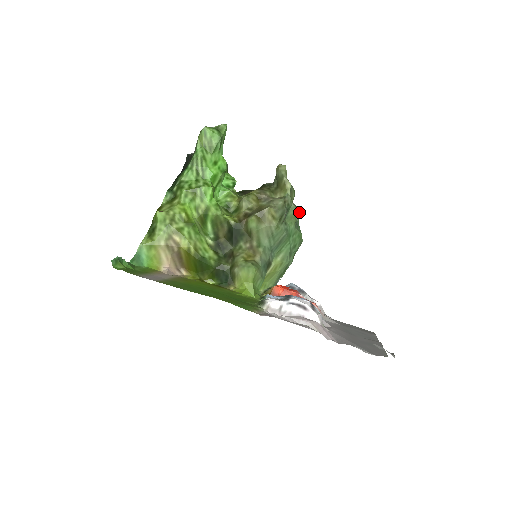
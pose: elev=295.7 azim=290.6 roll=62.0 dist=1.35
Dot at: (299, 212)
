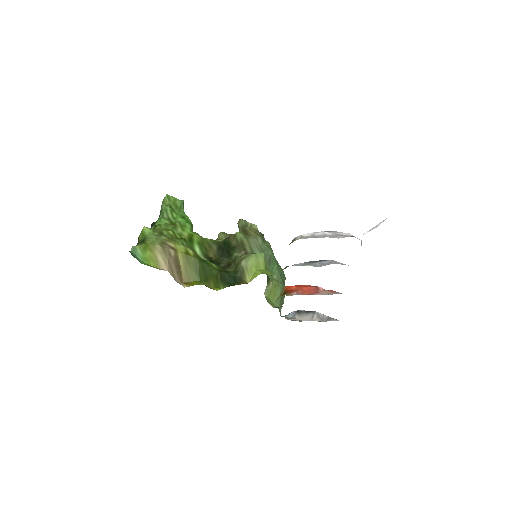
Dot at: occluded
